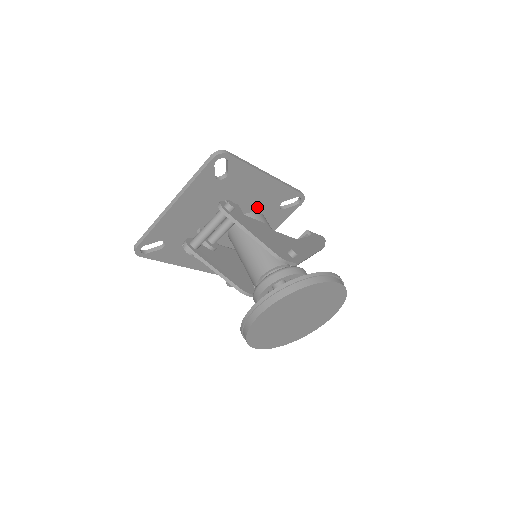
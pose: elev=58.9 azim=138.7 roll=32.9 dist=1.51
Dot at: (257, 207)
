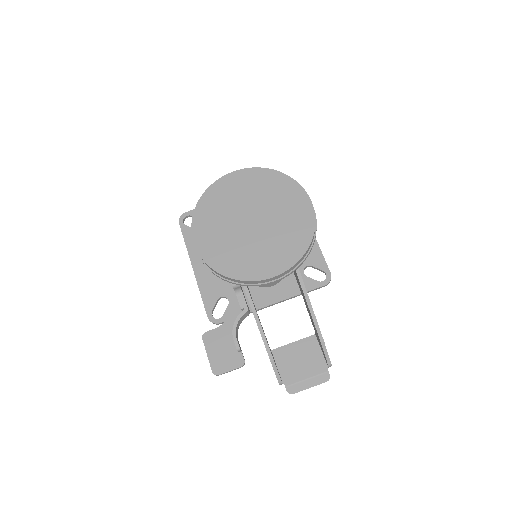
Dot at: occluded
